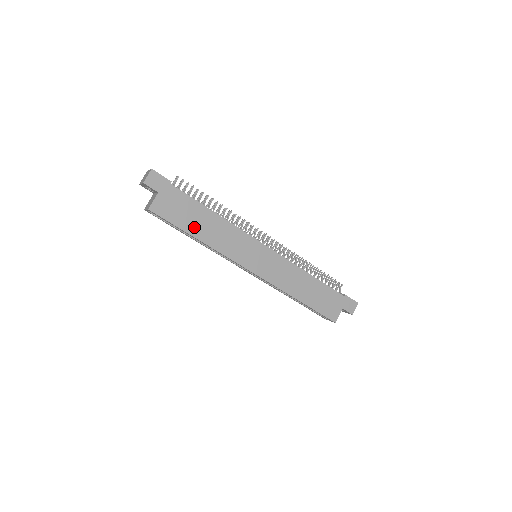
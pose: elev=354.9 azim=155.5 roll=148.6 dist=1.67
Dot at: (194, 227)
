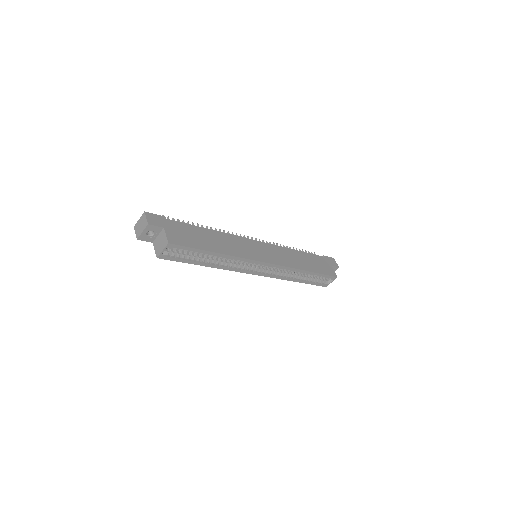
Dot at: (207, 245)
